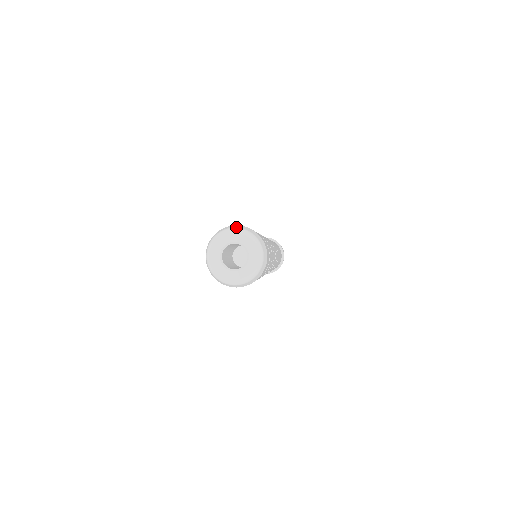
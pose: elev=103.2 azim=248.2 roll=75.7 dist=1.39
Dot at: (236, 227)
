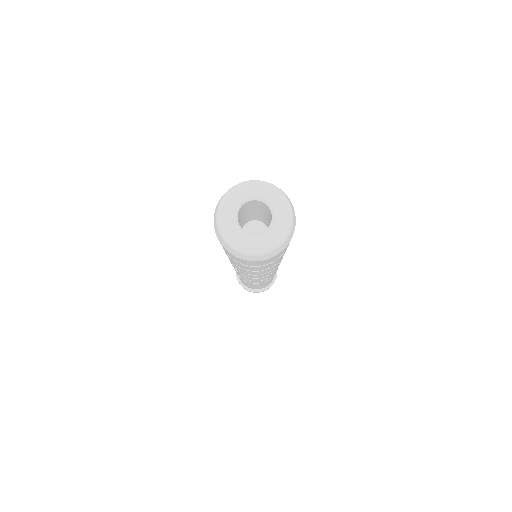
Dot at: (242, 182)
